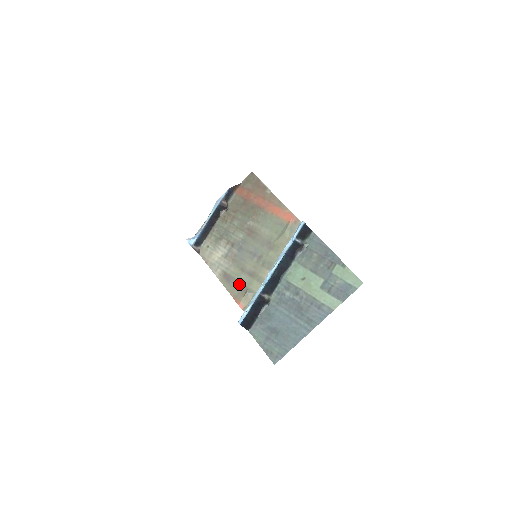
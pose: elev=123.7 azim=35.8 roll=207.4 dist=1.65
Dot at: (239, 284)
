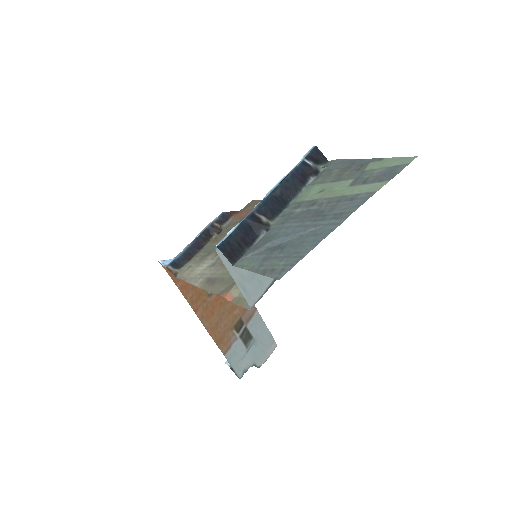
Dot at: (228, 279)
